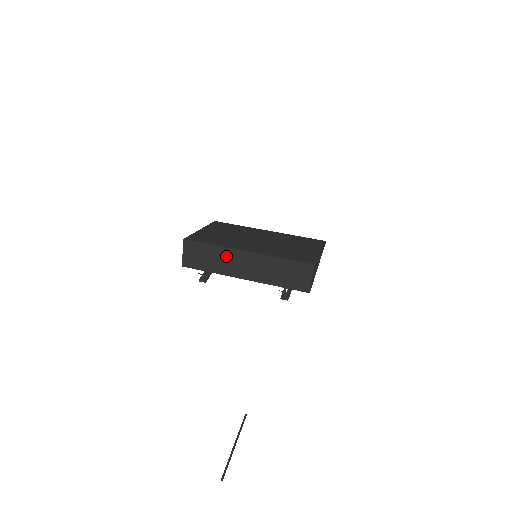
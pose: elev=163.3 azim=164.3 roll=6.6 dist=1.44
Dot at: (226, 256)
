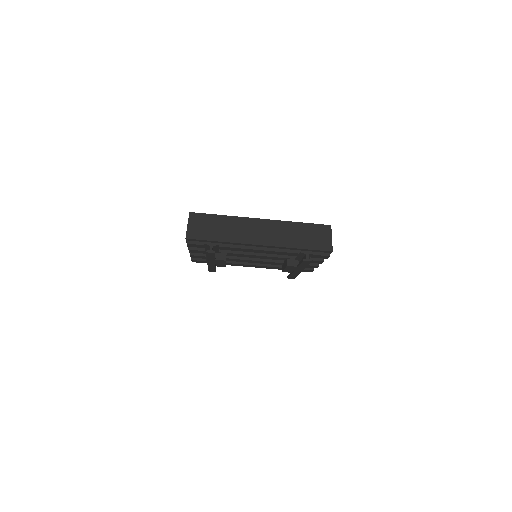
Dot at: (239, 224)
